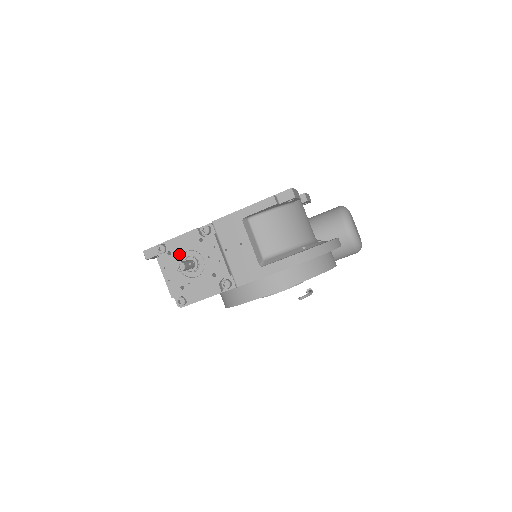
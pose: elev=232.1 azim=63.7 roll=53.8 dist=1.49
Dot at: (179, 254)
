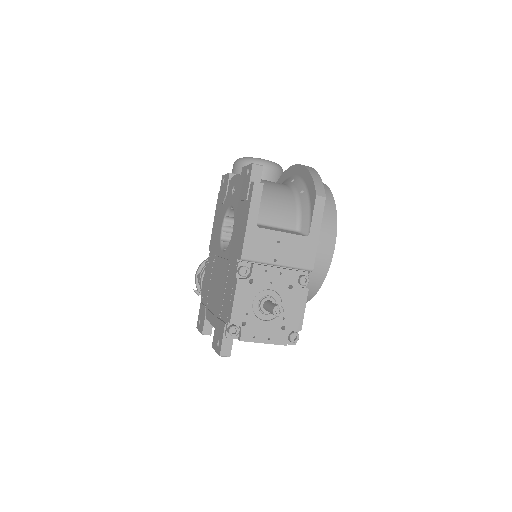
Dot at: (251, 313)
